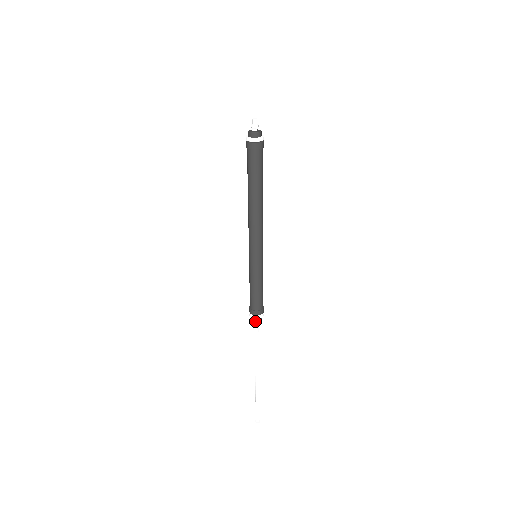
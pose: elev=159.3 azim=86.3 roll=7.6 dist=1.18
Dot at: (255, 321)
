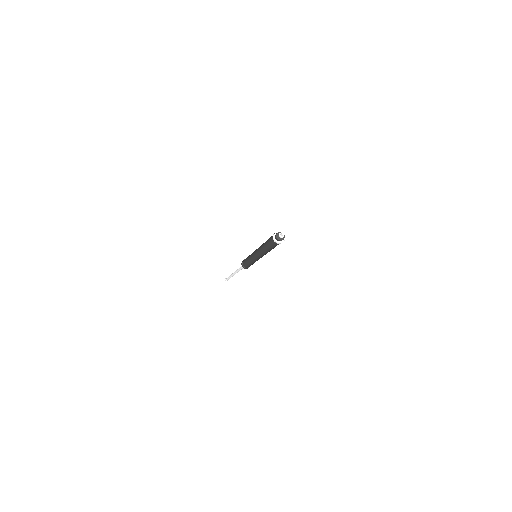
Dot at: occluded
